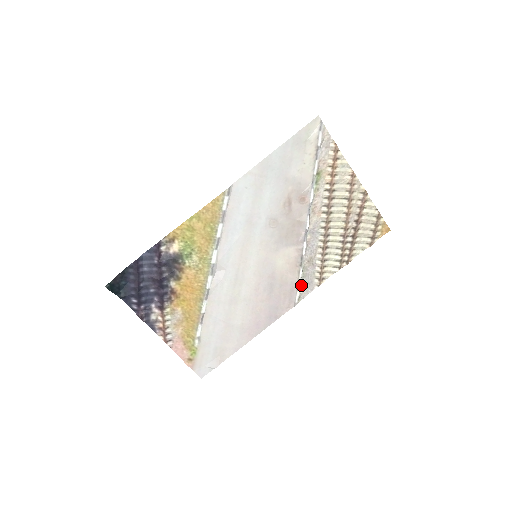
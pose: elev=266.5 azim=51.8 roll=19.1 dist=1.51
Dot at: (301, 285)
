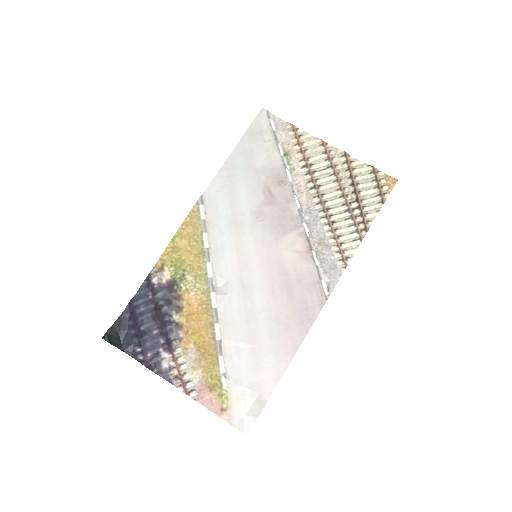
Dot at: (323, 273)
